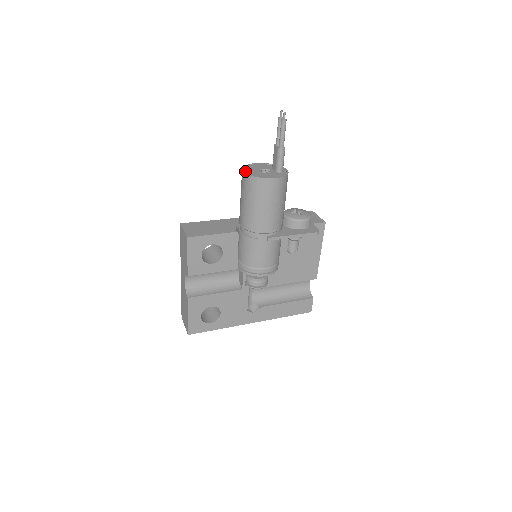
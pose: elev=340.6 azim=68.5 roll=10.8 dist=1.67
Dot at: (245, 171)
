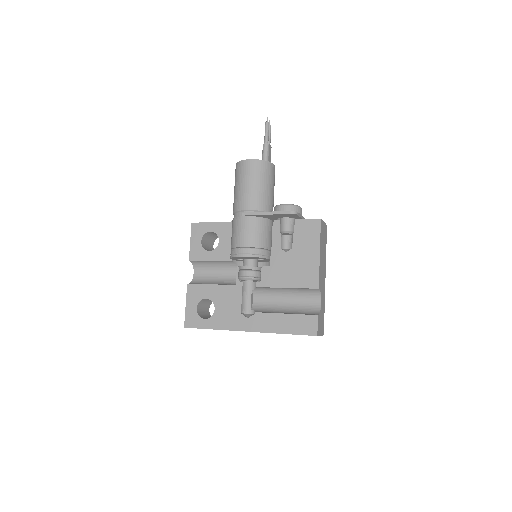
Dot at: occluded
